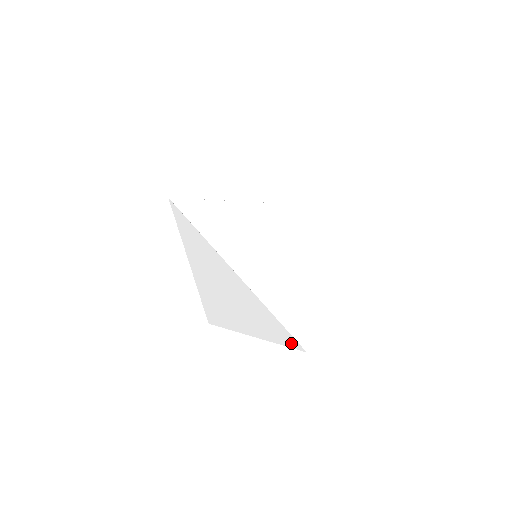
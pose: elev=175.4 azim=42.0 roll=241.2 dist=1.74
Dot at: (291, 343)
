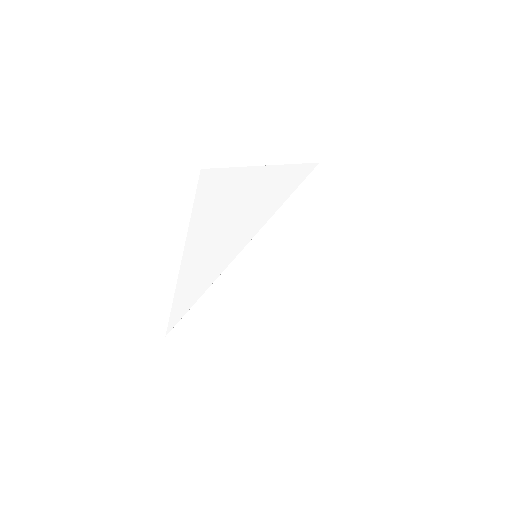
Dot at: occluded
